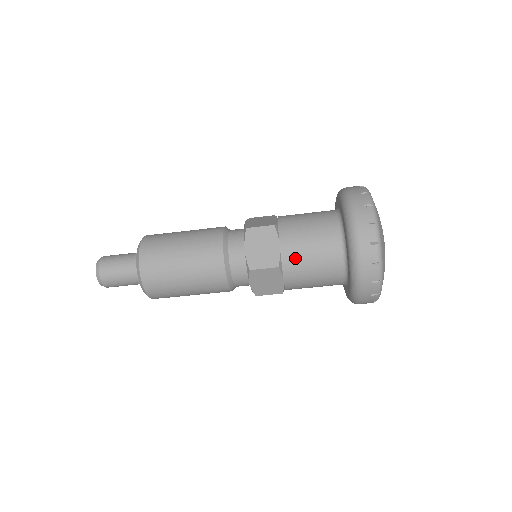
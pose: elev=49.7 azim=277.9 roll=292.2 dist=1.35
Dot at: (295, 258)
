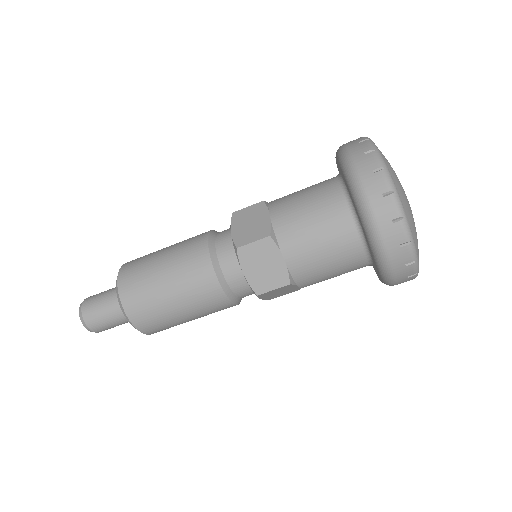
Dot at: (307, 269)
